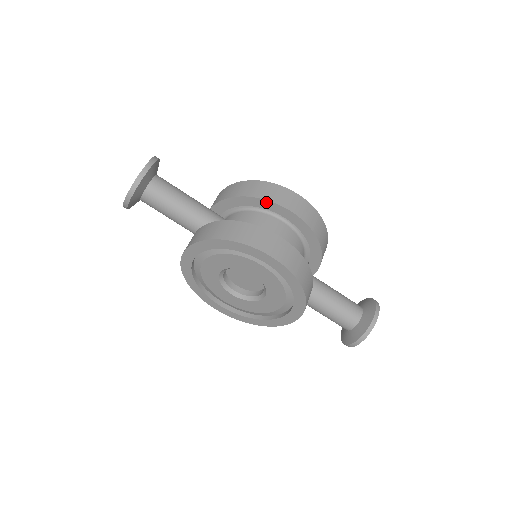
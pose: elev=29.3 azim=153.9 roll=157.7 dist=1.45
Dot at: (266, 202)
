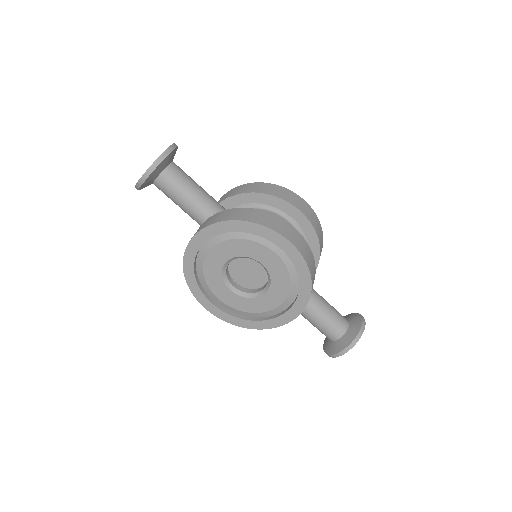
Dot at: (278, 200)
